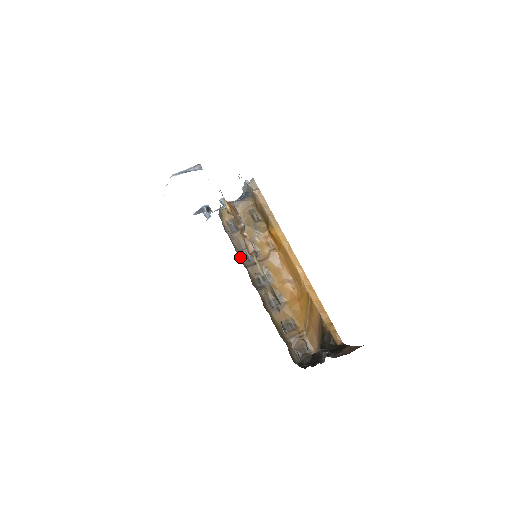
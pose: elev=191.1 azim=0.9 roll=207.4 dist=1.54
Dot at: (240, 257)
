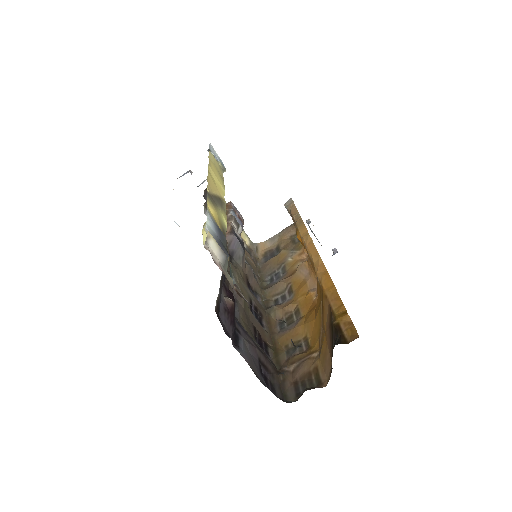
Dot at: (261, 281)
